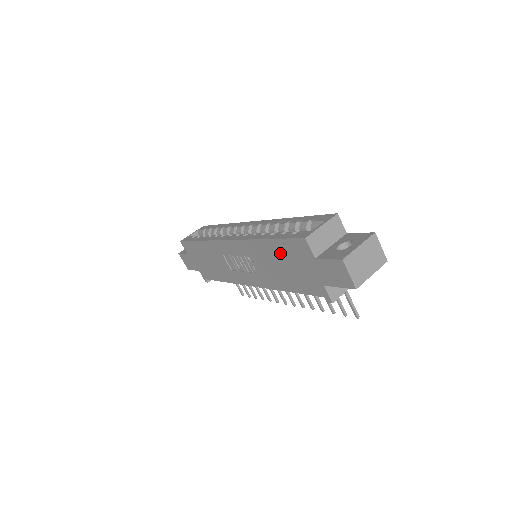
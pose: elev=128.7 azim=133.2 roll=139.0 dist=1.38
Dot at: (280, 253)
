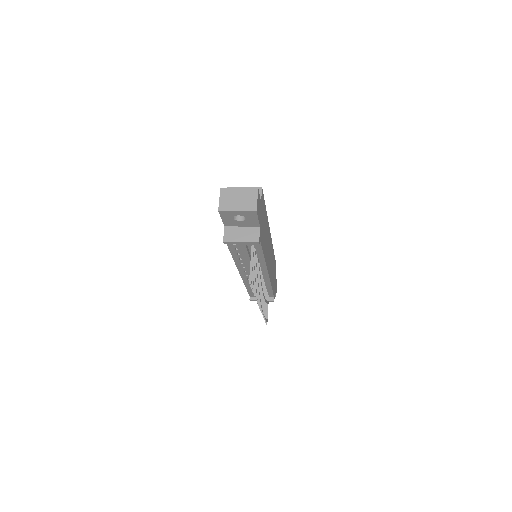
Dot at: occluded
